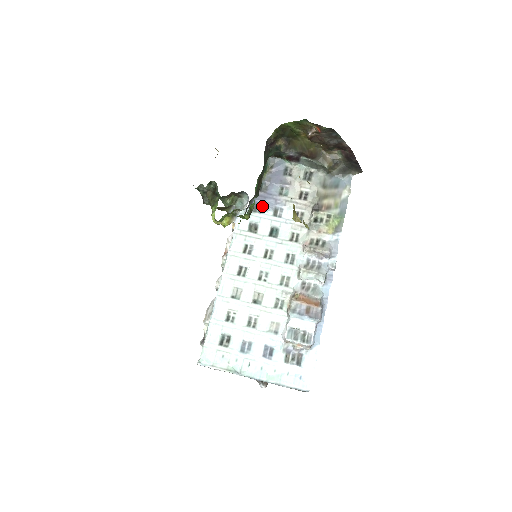
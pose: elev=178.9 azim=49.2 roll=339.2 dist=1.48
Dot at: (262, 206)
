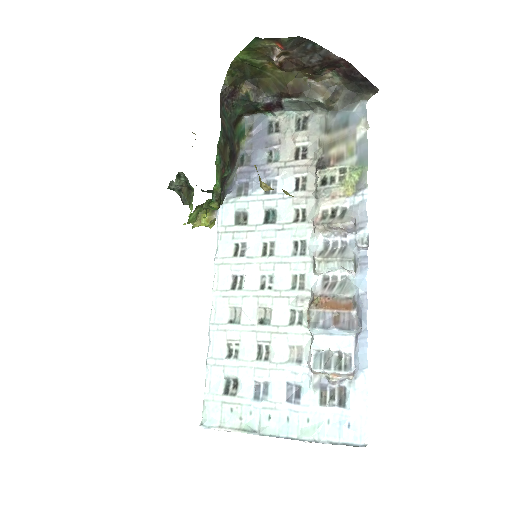
Dot at: (248, 185)
